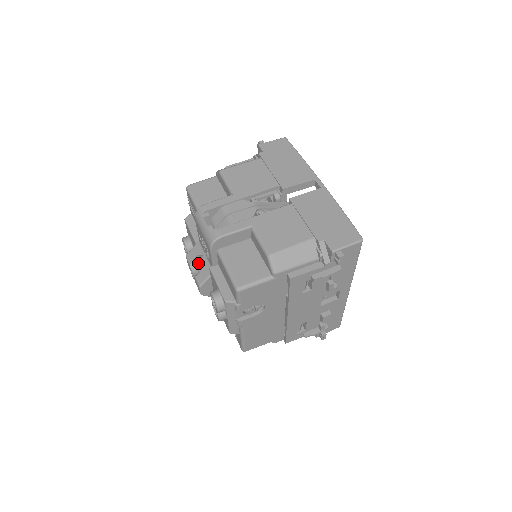
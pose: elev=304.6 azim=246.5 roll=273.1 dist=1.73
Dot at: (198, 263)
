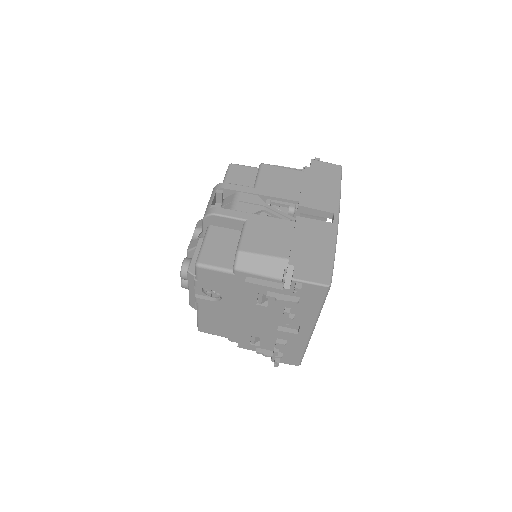
Dot at: (202, 232)
